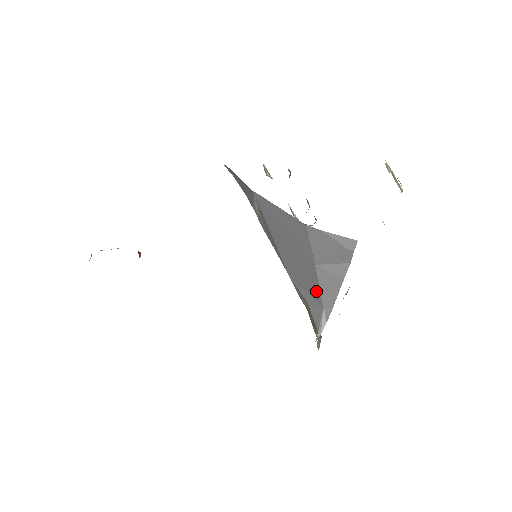
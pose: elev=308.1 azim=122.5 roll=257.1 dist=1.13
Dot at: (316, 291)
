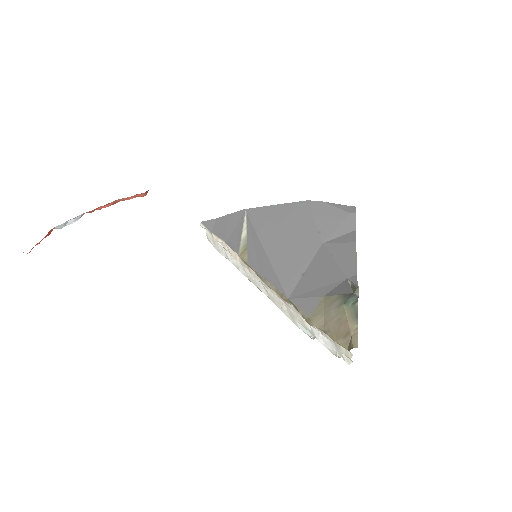
Dot at: (331, 270)
